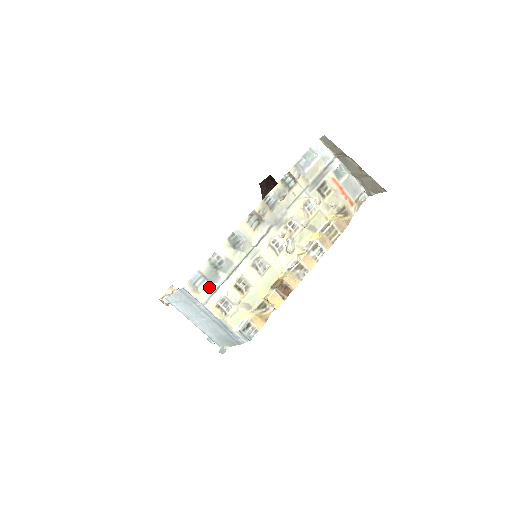
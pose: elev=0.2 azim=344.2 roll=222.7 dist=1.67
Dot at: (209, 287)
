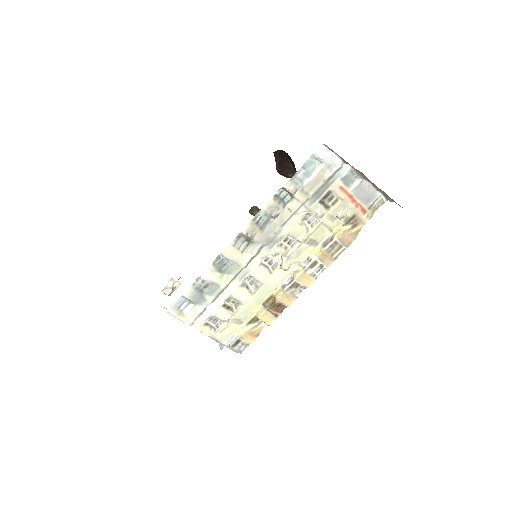
Dot at: (195, 309)
